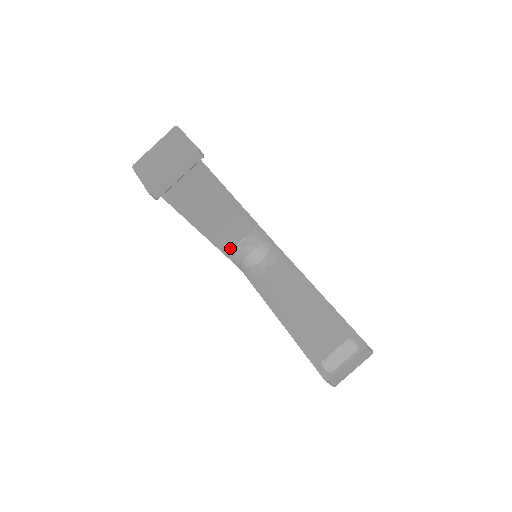
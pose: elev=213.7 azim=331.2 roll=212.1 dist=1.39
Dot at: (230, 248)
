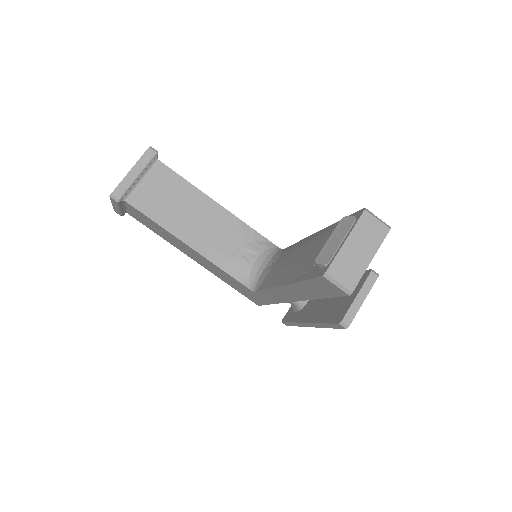
Dot at: (227, 261)
